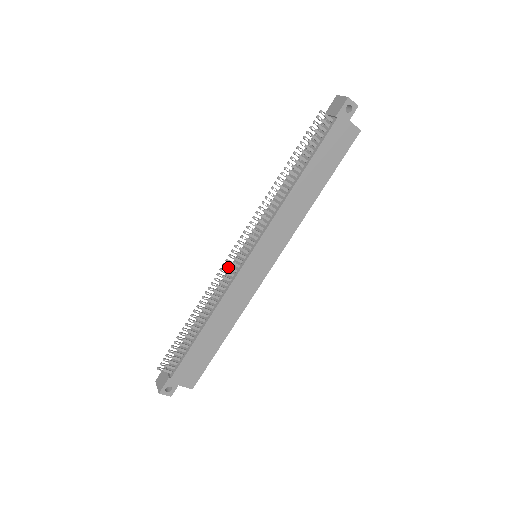
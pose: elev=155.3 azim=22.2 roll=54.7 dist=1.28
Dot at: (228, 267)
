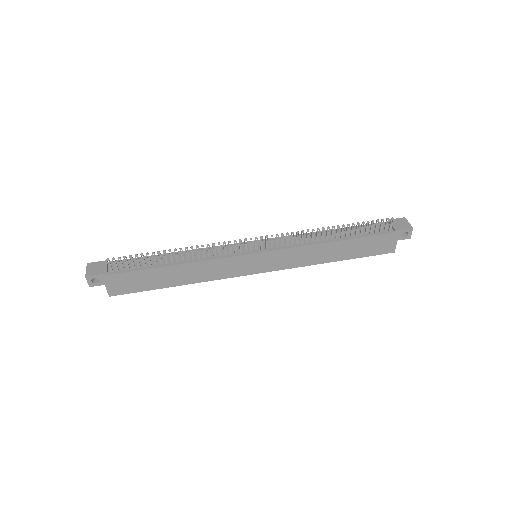
Dot at: (236, 245)
